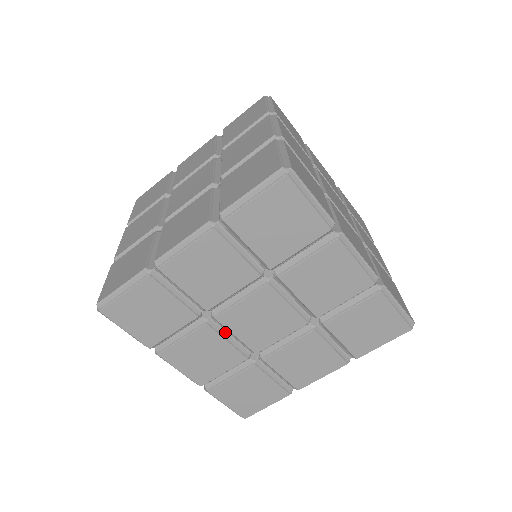
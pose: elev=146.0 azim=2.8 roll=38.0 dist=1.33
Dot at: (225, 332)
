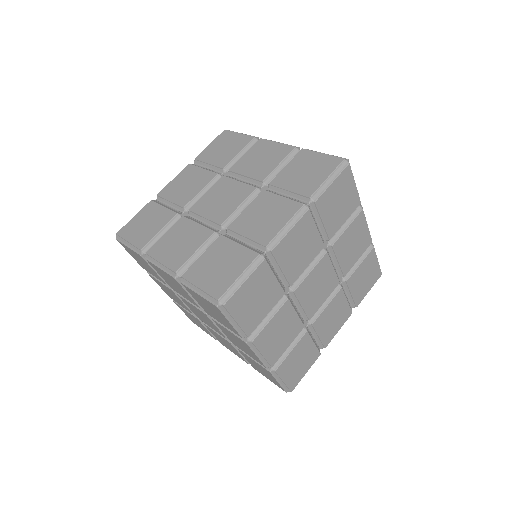
Dot at: occluded
